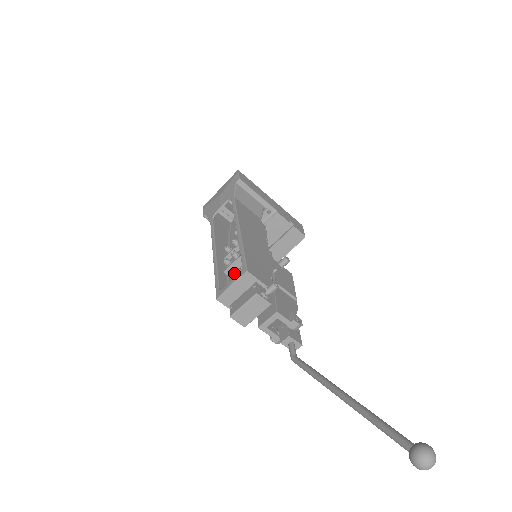
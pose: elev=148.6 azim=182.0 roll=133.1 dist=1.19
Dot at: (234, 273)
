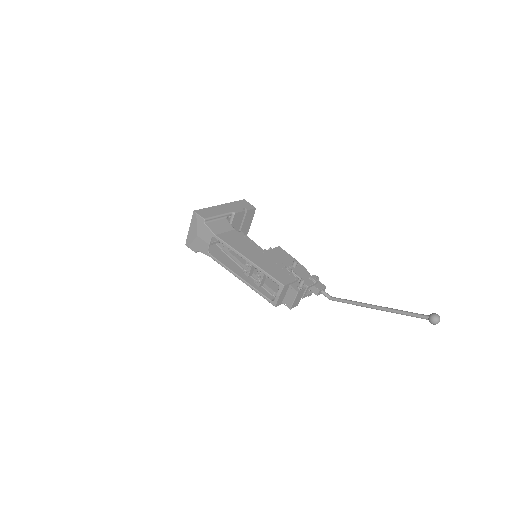
Dot at: (264, 282)
